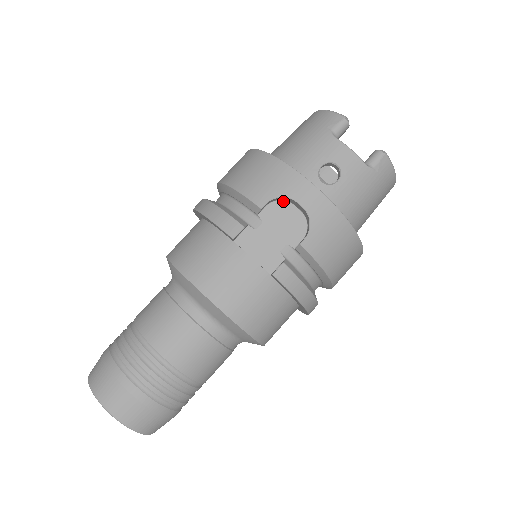
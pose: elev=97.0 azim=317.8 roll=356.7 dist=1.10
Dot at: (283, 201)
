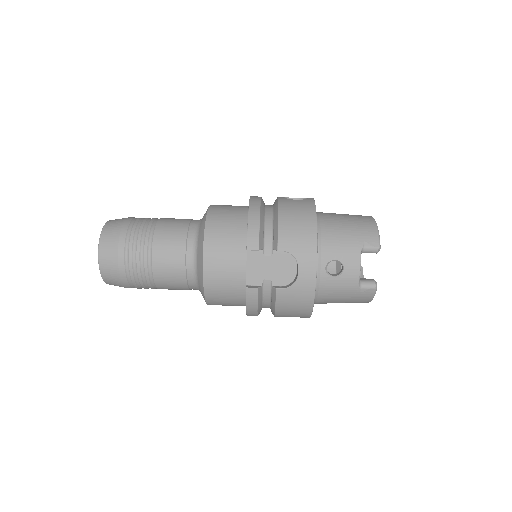
Dot at: occluded
